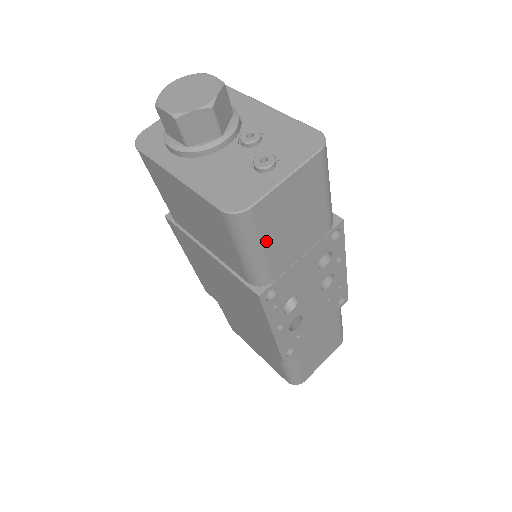
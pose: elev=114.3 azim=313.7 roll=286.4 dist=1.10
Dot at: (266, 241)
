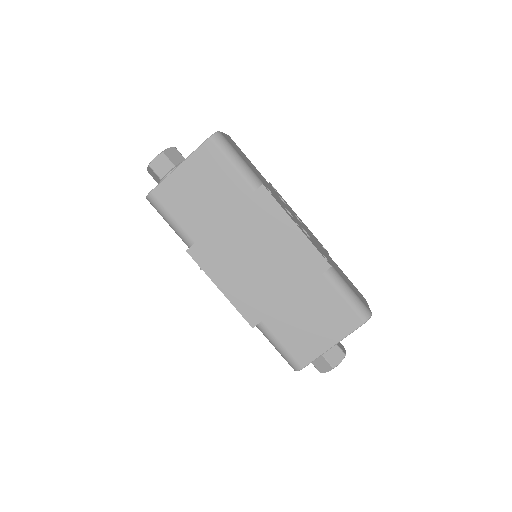
Dot at: (239, 155)
